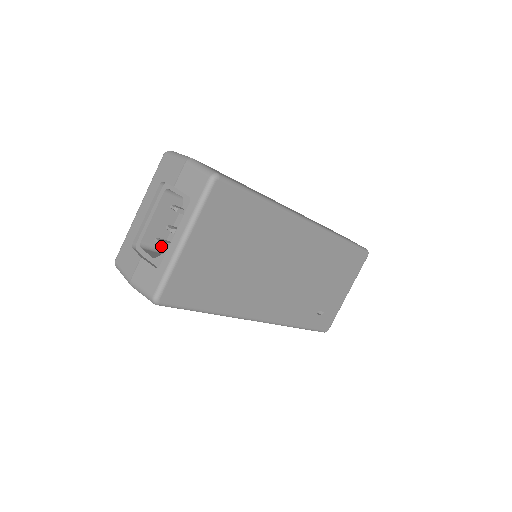
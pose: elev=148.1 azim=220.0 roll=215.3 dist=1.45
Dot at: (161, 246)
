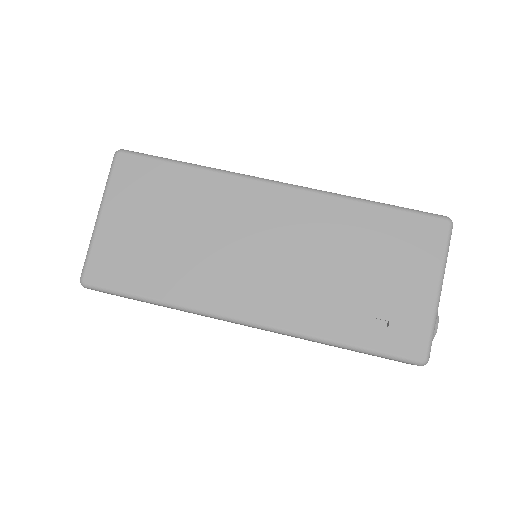
Dot at: occluded
